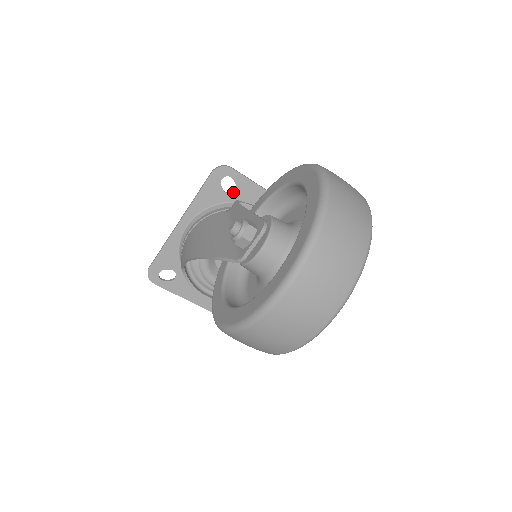
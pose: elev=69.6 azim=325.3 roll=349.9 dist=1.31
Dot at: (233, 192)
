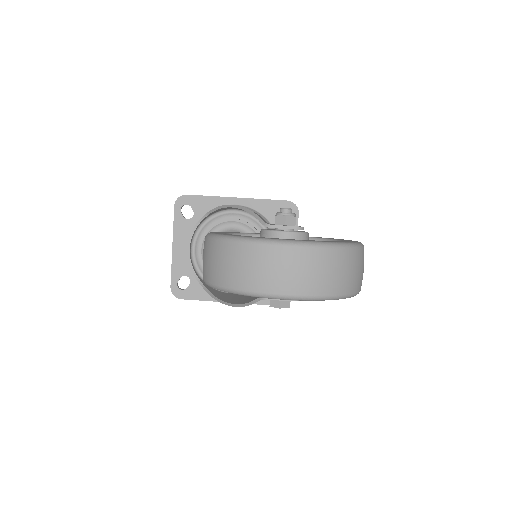
Dot at: occluded
